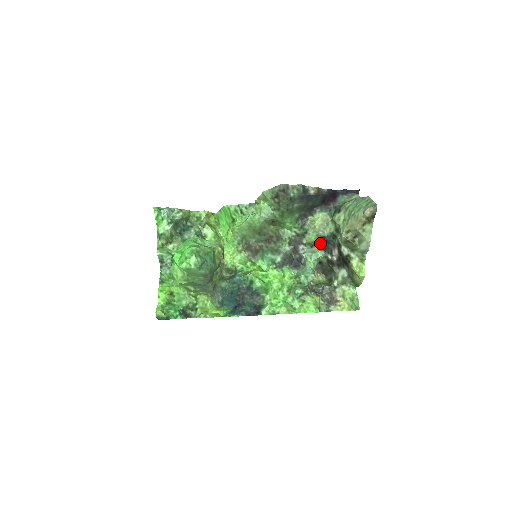
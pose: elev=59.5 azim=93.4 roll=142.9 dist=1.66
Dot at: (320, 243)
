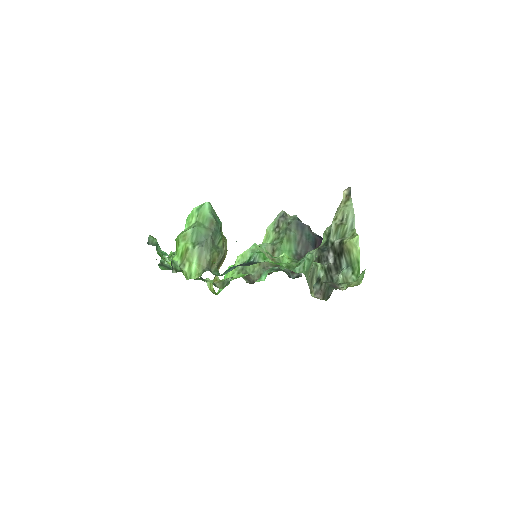
Dot at: (316, 261)
